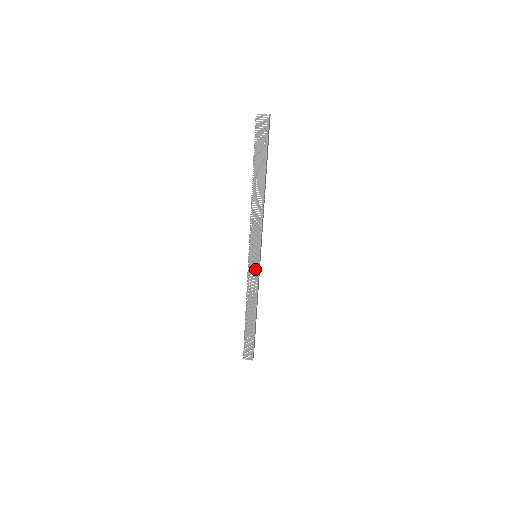
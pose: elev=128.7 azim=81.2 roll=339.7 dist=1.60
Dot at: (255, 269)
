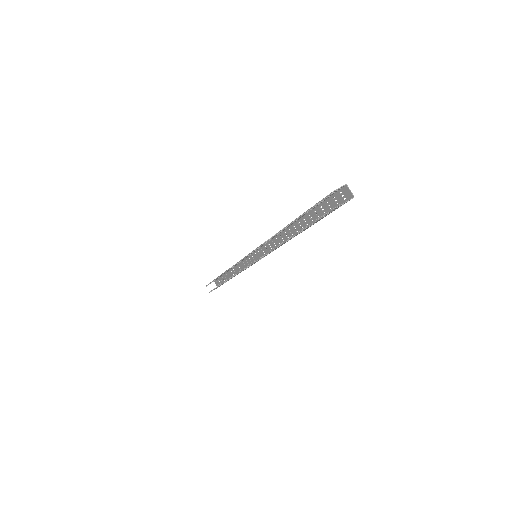
Dot at: occluded
